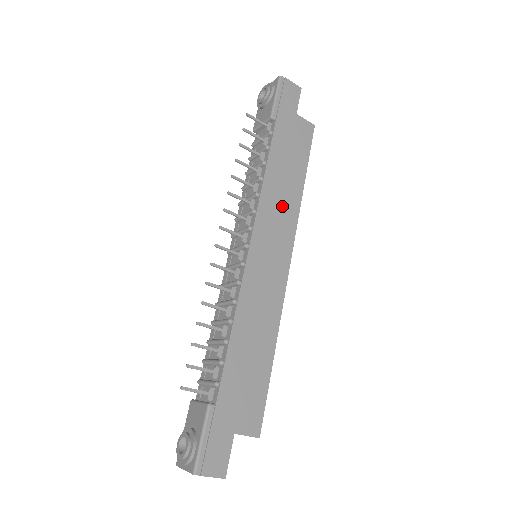
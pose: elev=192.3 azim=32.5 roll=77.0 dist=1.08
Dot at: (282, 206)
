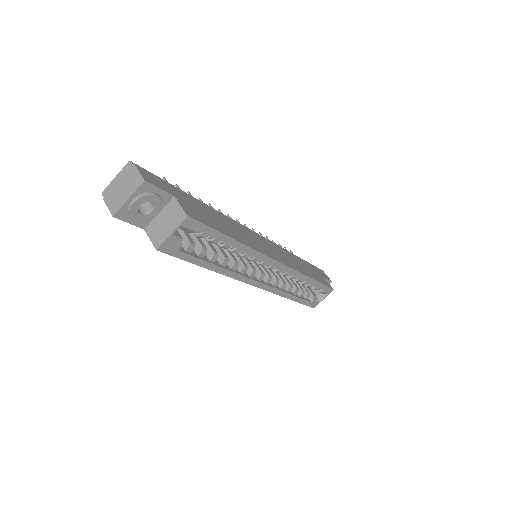
Dot at: (291, 261)
